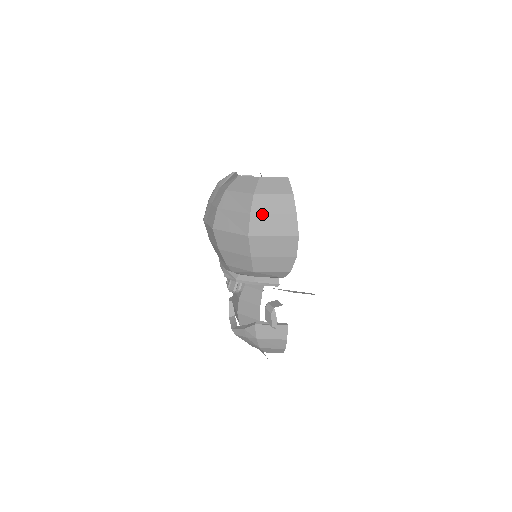
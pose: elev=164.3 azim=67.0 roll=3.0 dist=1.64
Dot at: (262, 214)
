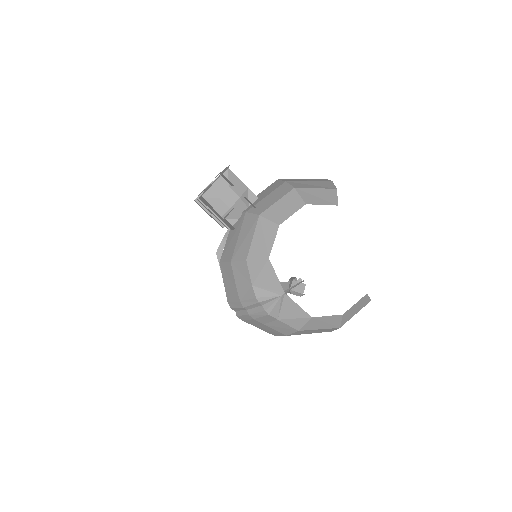
Dot at: occluded
